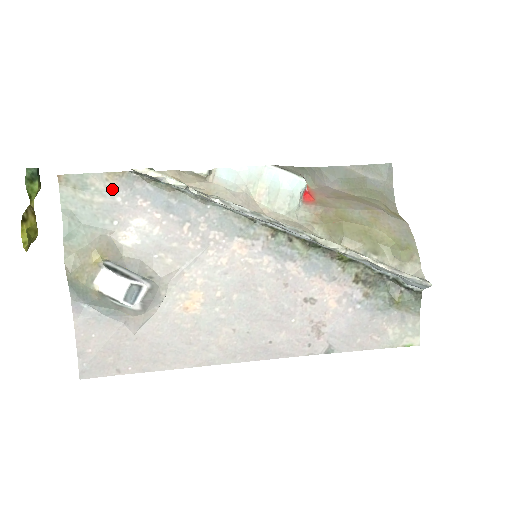
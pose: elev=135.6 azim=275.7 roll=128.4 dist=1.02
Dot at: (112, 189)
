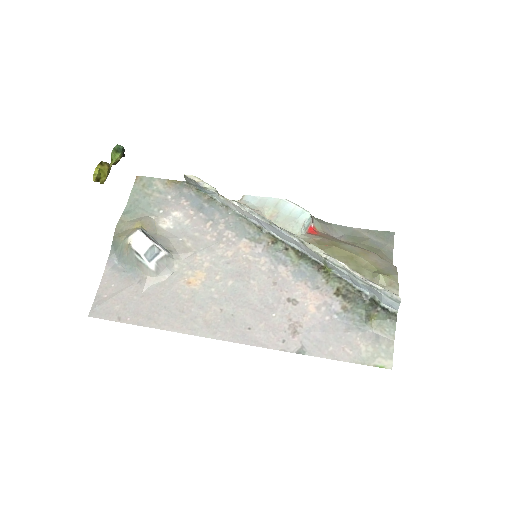
Dot at: (167, 190)
